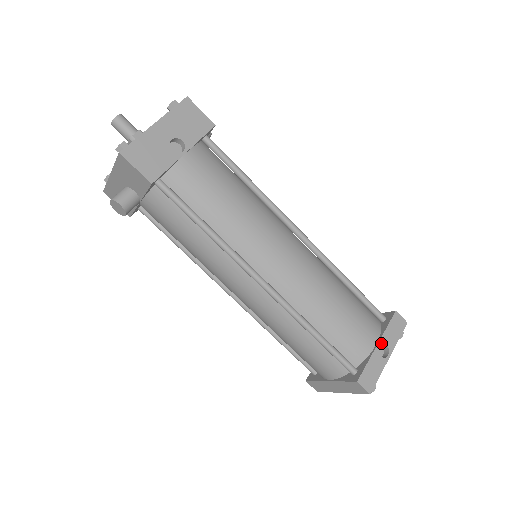
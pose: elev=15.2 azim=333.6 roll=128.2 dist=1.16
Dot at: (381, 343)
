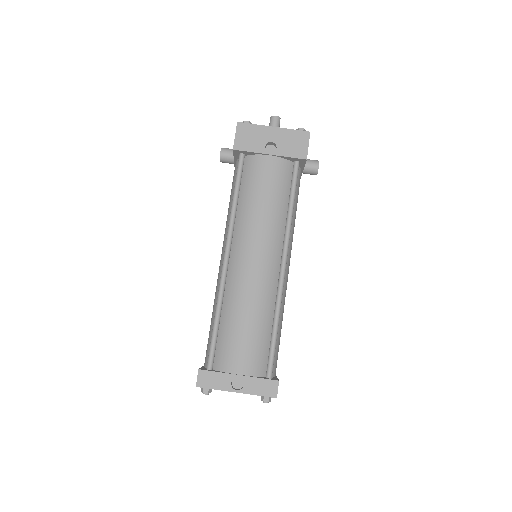
Dot at: (242, 378)
